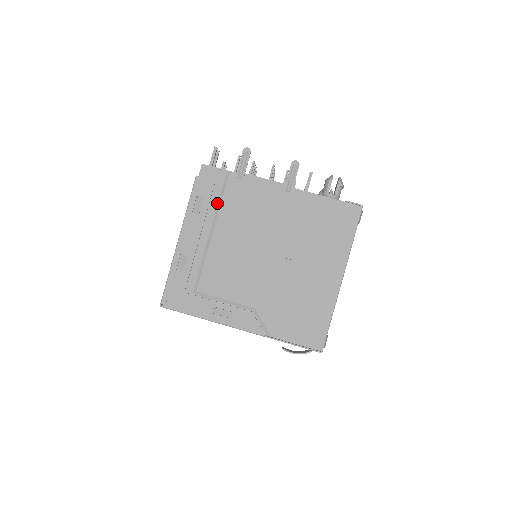
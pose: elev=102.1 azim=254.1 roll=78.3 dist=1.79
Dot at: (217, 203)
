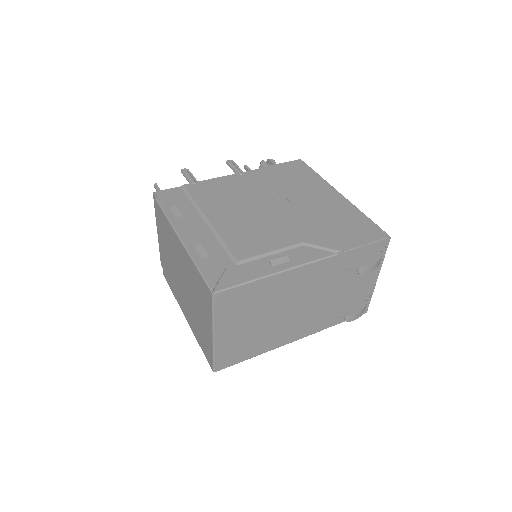
Dot at: (191, 204)
